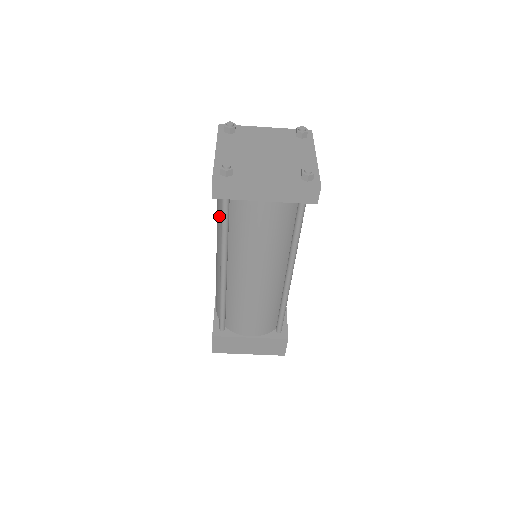
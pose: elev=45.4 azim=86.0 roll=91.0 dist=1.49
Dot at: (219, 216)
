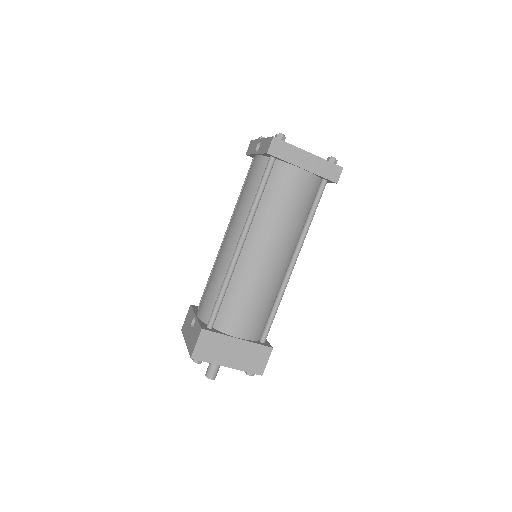
Dot at: (250, 192)
